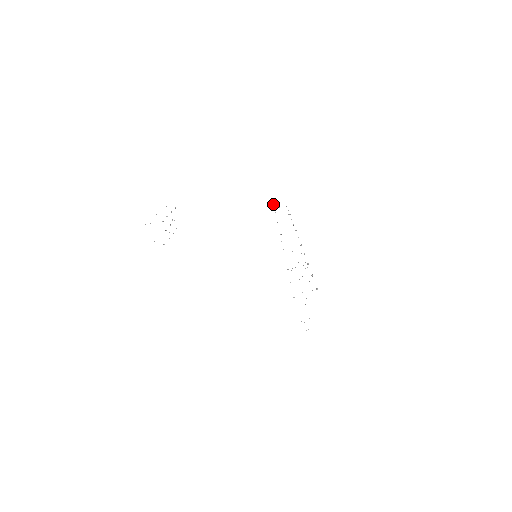
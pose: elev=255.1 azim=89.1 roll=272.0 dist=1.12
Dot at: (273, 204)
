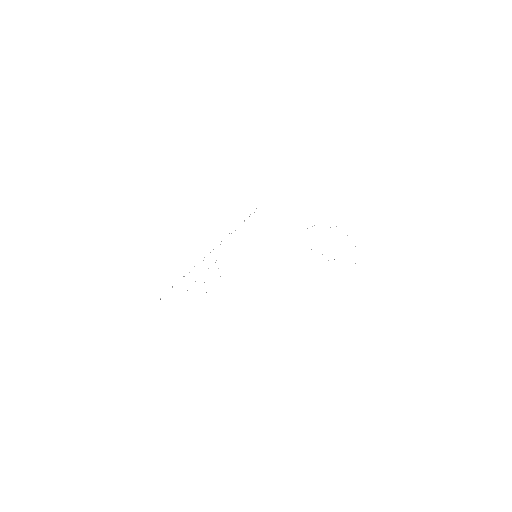
Dot at: occluded
